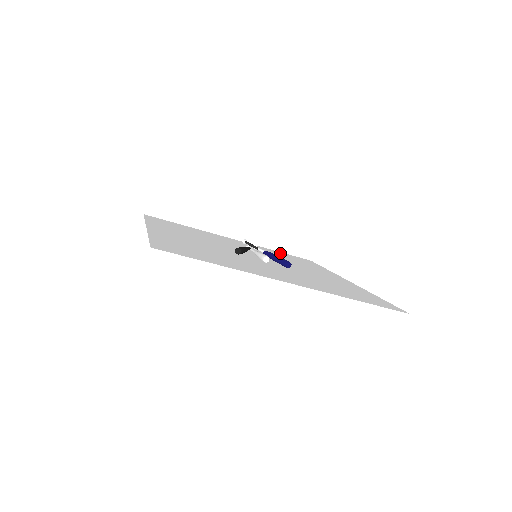
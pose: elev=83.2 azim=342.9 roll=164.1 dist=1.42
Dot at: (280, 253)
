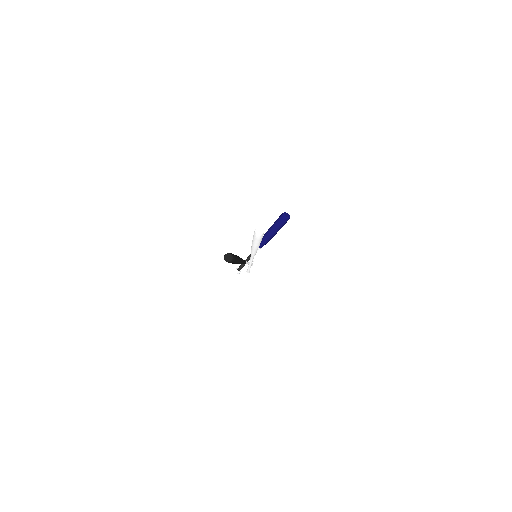
Dot at: occluded
